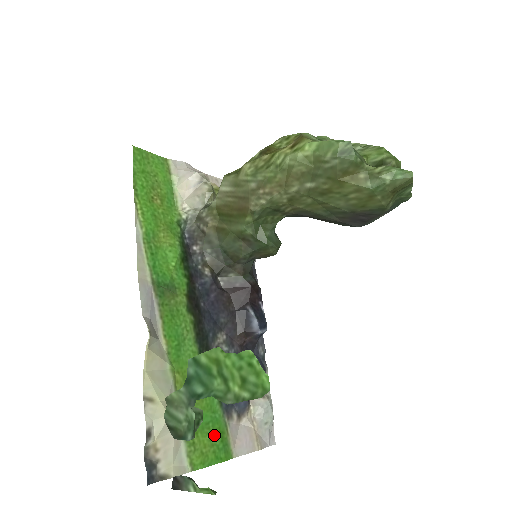
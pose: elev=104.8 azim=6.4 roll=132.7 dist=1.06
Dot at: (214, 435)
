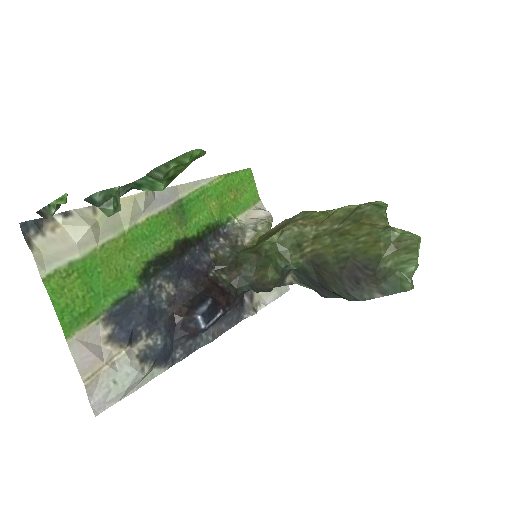
Dot at: (83, 301)
